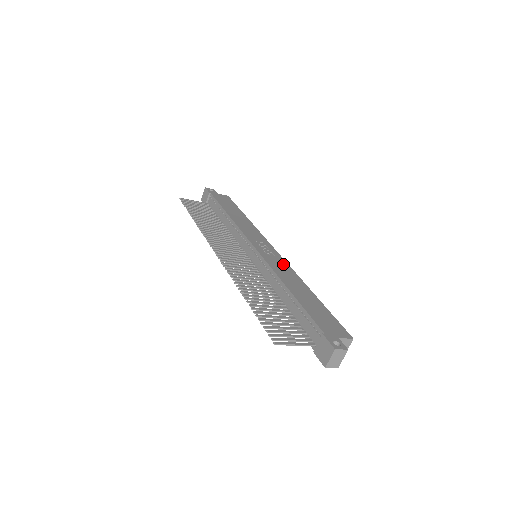
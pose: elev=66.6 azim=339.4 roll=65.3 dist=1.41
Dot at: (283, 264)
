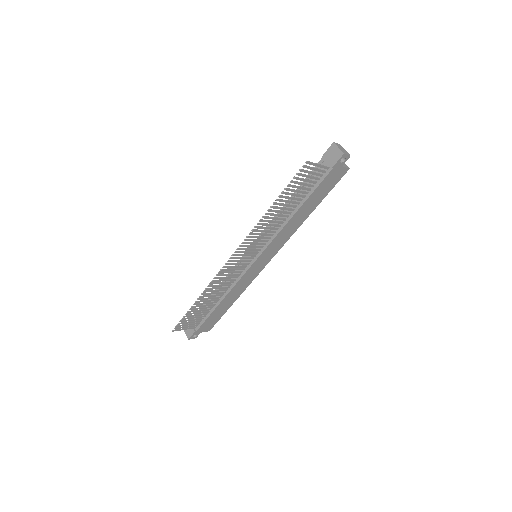
Dot at: occluded
